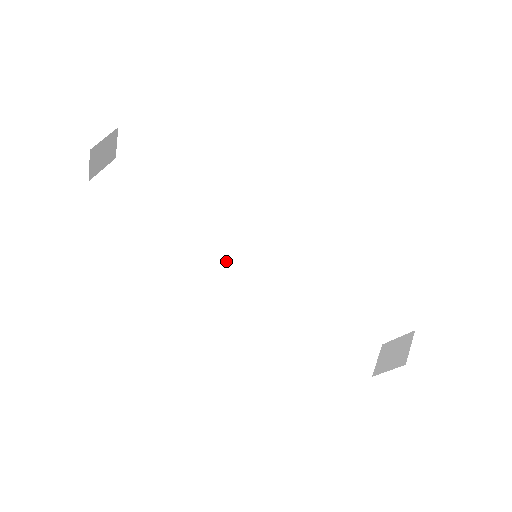
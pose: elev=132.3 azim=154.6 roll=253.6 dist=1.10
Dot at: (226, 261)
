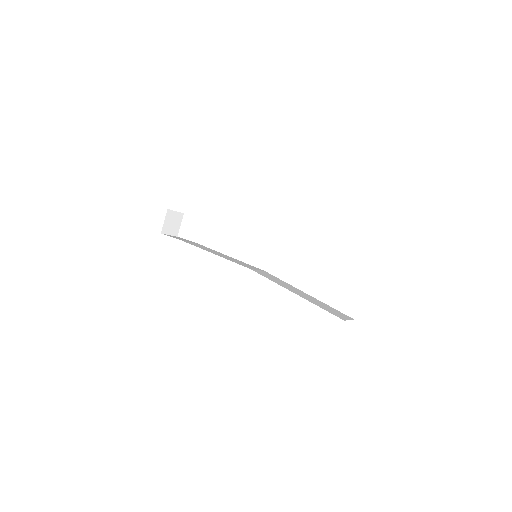
Dot at: (236, 262)
